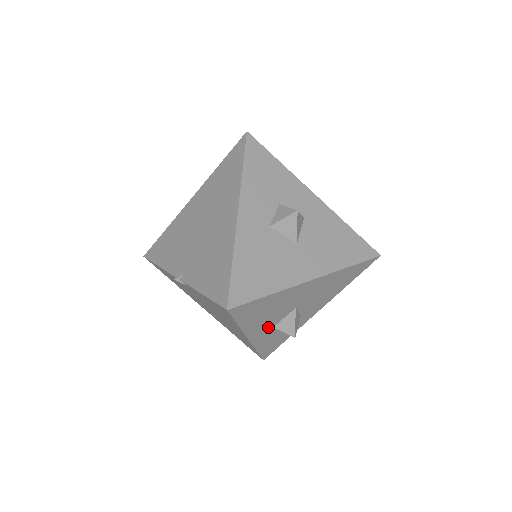
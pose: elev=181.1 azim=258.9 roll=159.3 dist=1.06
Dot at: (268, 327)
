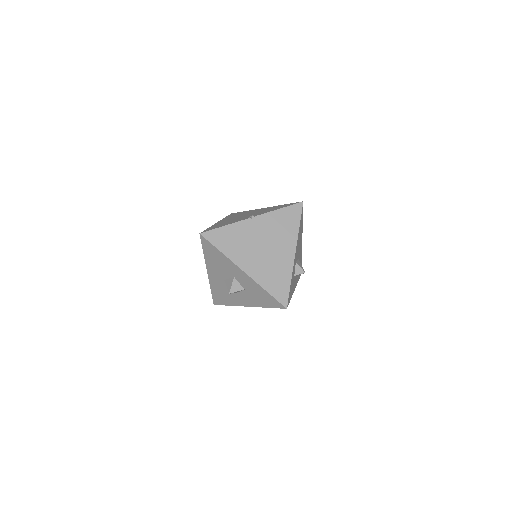
Dot at: (296, 257)
